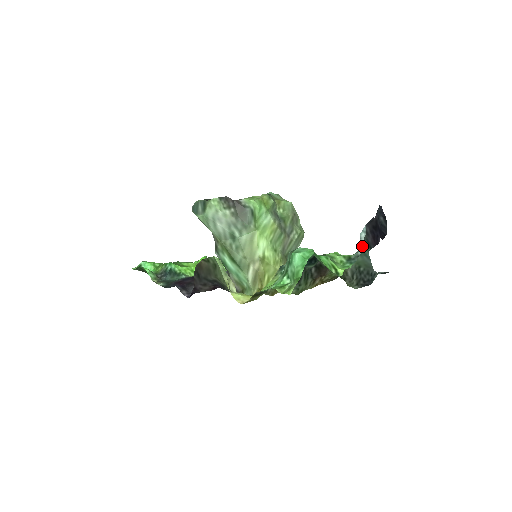
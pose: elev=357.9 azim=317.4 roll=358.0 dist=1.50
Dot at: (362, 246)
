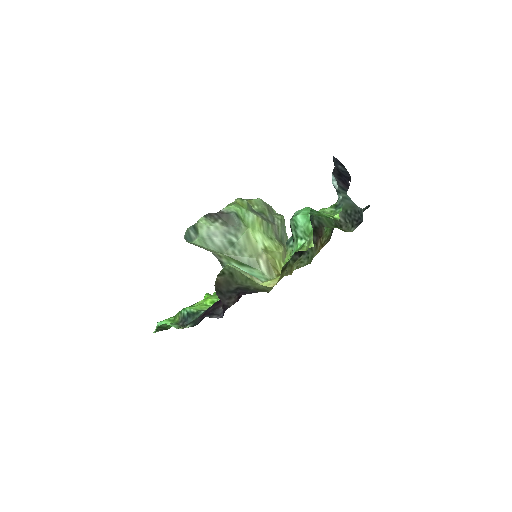
Dot at: occluded
